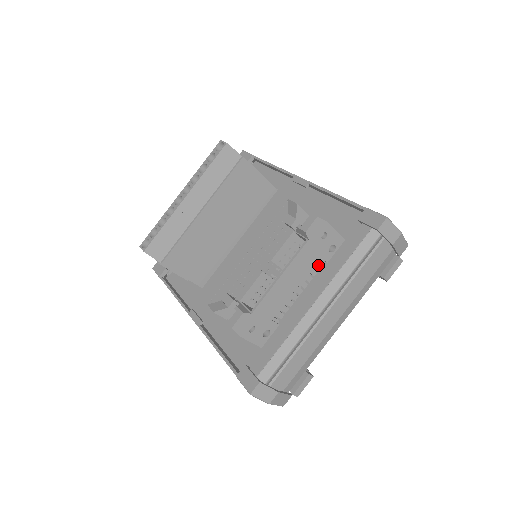
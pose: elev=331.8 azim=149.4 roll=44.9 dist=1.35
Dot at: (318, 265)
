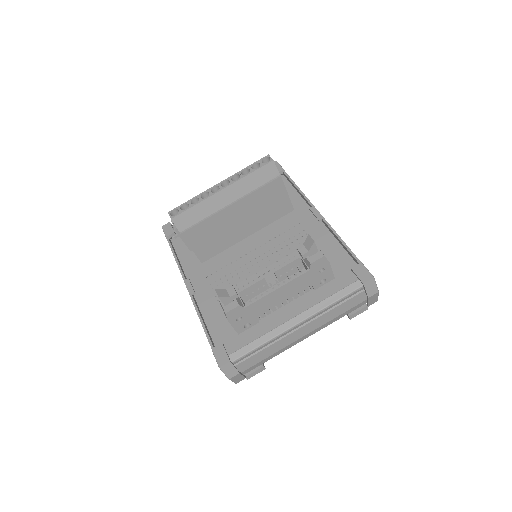
Dot at: (307, 289)
